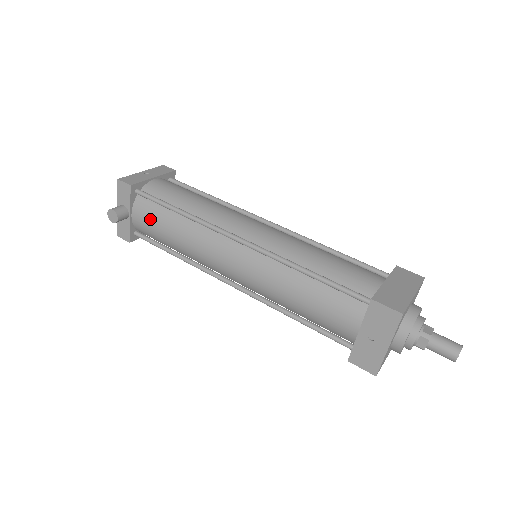
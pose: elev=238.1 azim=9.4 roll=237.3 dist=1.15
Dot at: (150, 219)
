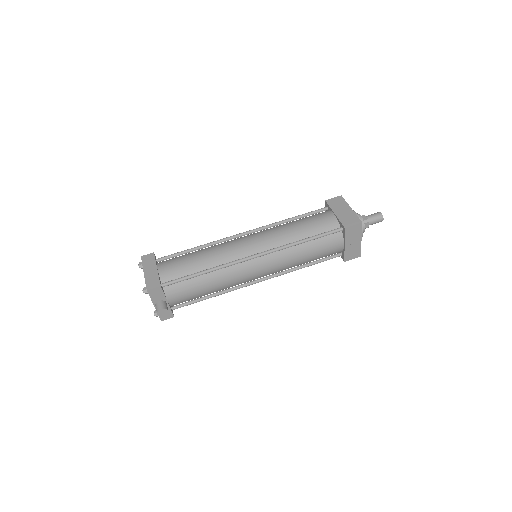
Dot at: (185, 293)
